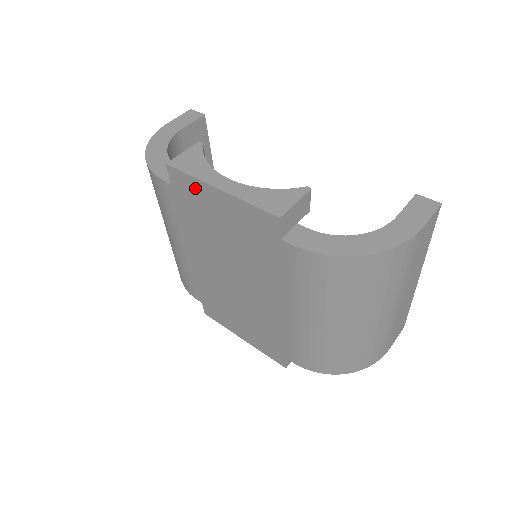
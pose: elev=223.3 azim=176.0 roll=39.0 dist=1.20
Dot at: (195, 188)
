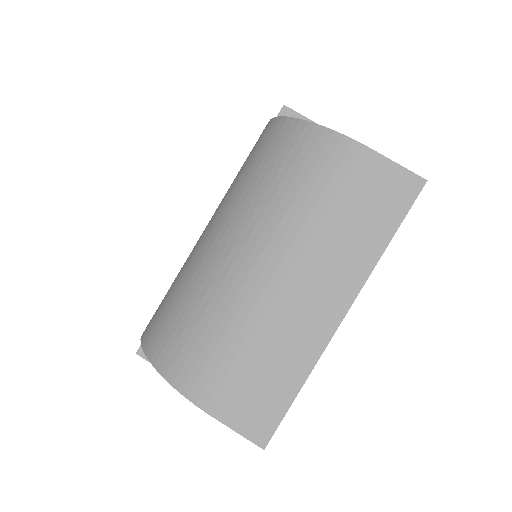
Dot at: occluded
